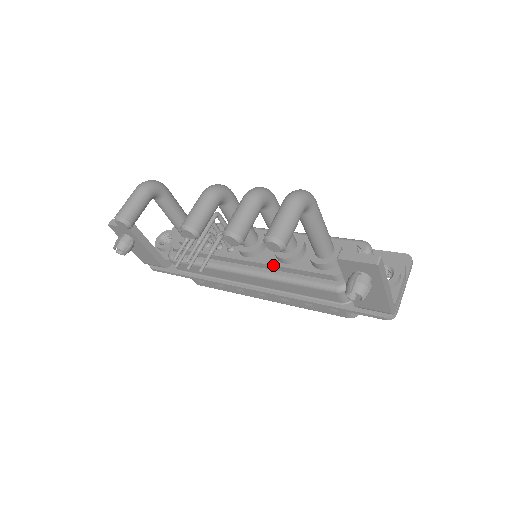
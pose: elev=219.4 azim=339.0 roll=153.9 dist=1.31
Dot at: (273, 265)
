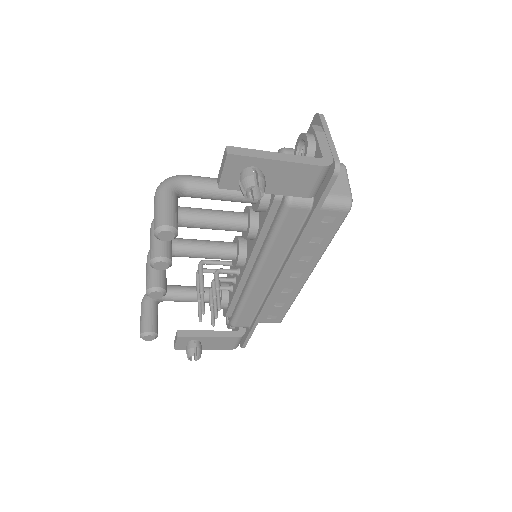
Dot at: (253, 247)
